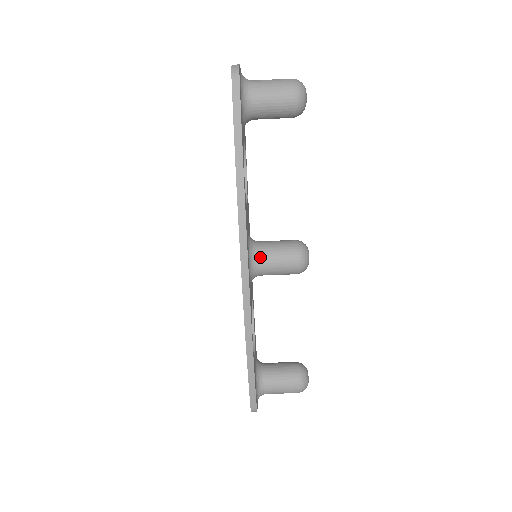
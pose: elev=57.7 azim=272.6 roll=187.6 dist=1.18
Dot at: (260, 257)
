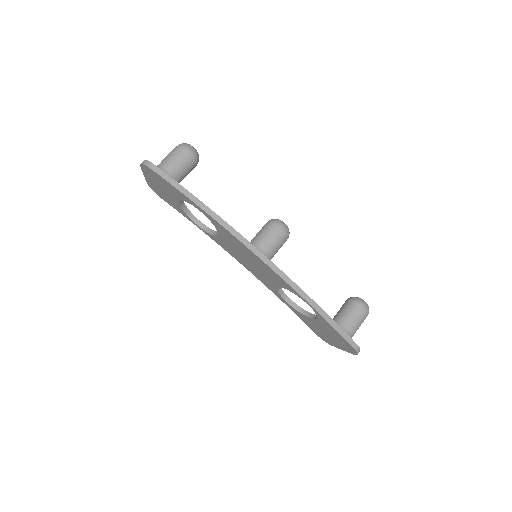
Dot at: (259, 246)
